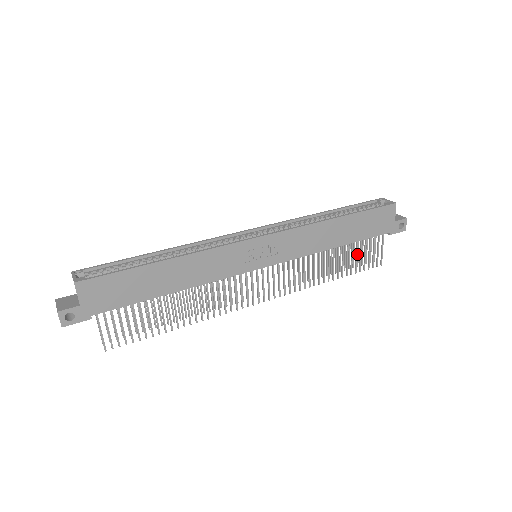
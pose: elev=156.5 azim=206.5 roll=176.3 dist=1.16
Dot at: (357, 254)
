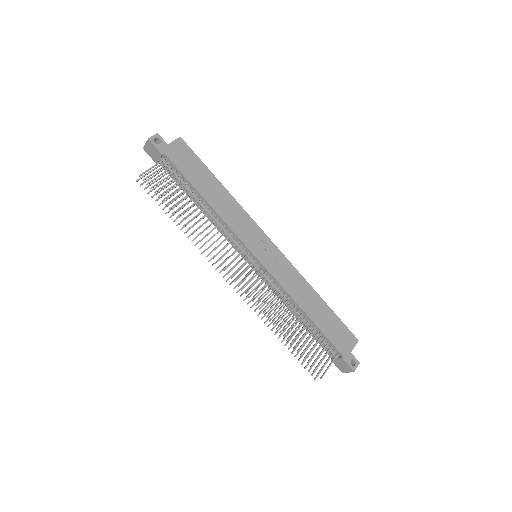
Dot at: occluded
